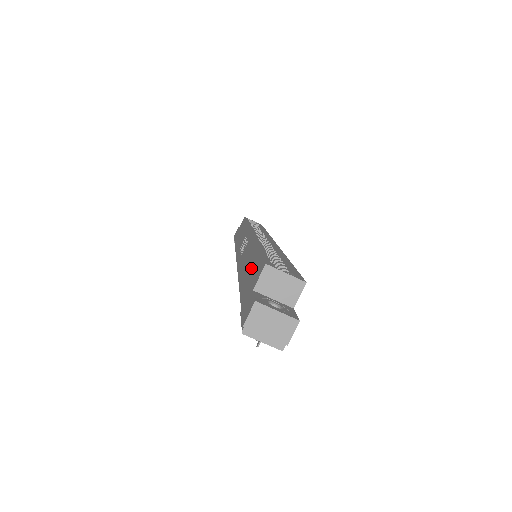
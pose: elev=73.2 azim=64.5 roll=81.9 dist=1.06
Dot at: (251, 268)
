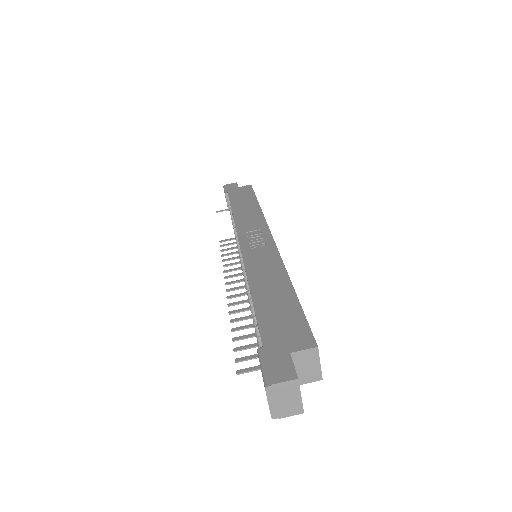
Dot at: (283, 309)
